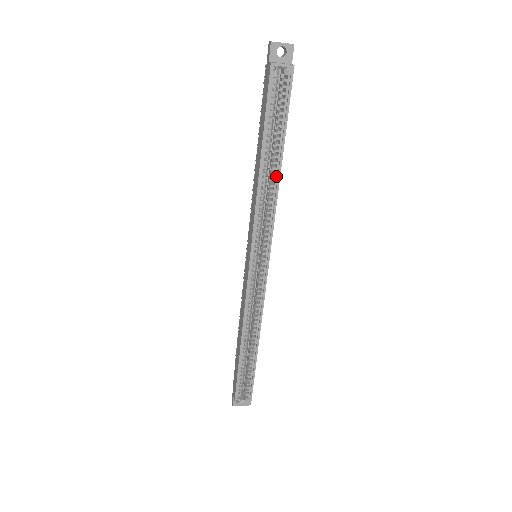
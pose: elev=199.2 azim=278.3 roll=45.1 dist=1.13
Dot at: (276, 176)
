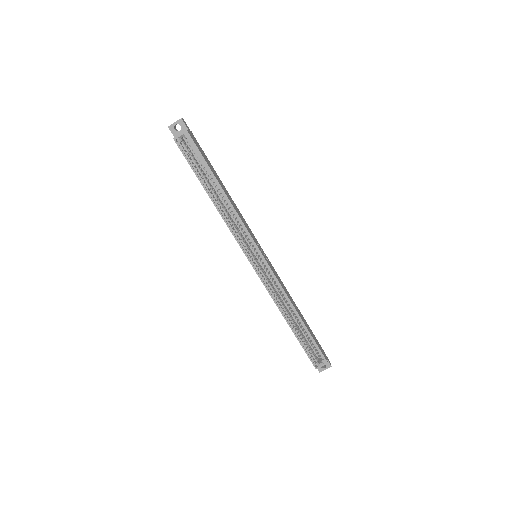
Dot at: (225, 198)
